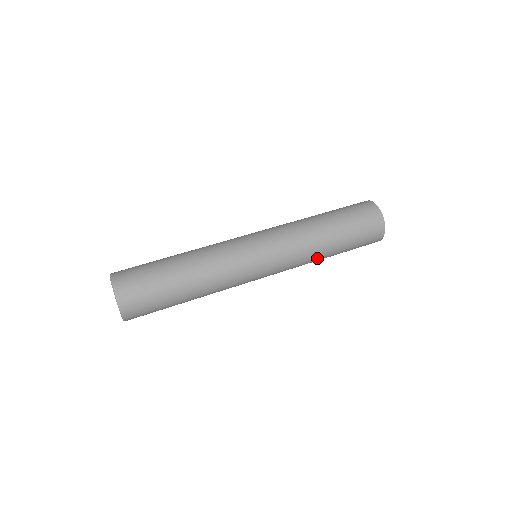
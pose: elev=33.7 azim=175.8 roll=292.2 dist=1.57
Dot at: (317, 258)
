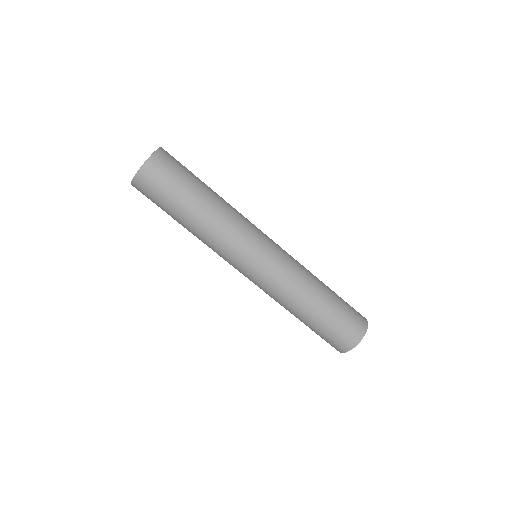
Dot at: (296, 303)
